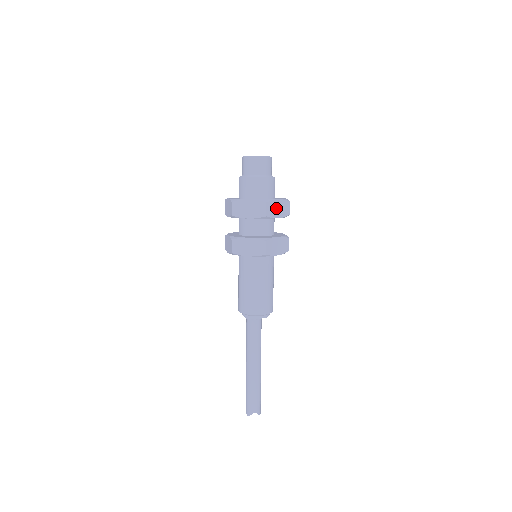
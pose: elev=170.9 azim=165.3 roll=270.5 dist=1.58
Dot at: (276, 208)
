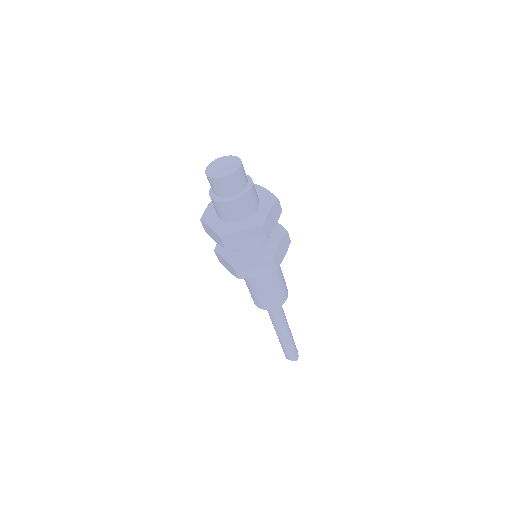
Dot at: (240, 238)
